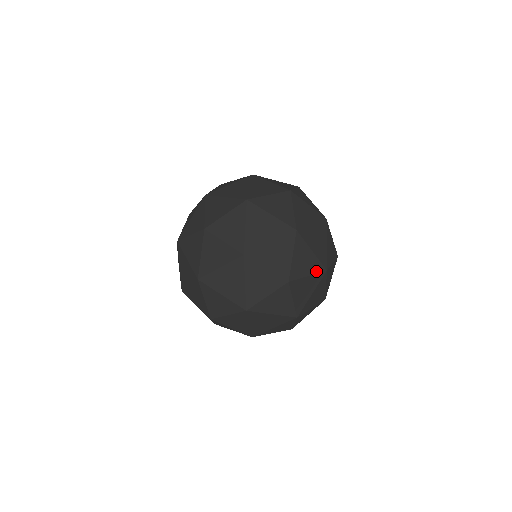
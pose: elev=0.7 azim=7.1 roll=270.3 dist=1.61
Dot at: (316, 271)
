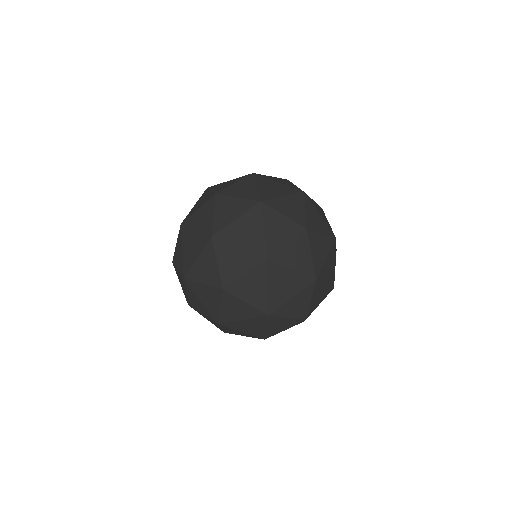
Dot at: occluded
